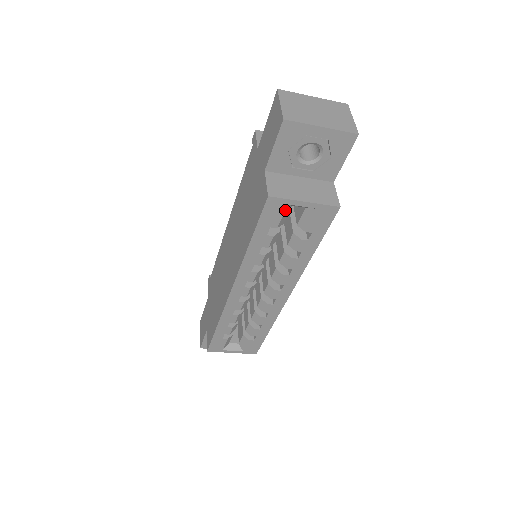
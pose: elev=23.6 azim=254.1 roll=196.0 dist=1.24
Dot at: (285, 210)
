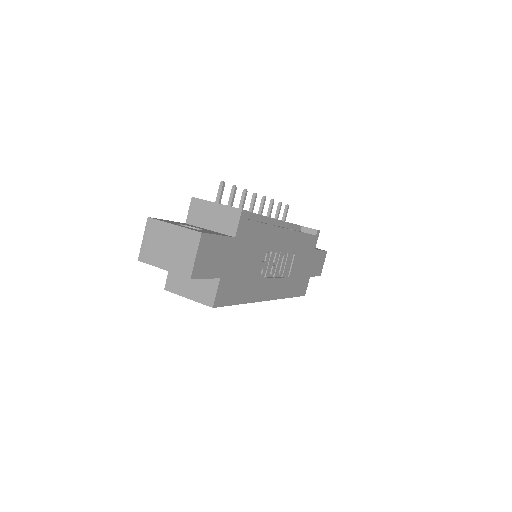
Dot at: occluded
